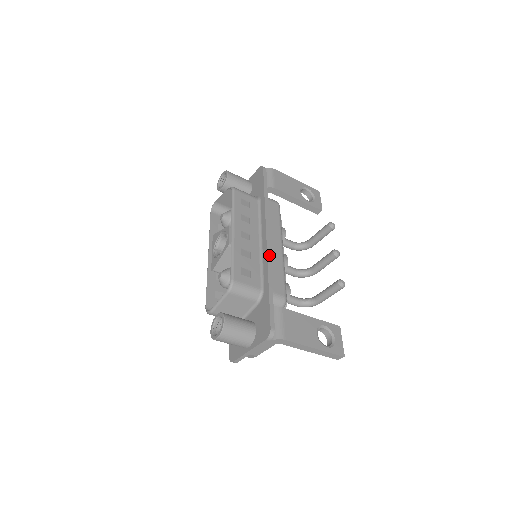
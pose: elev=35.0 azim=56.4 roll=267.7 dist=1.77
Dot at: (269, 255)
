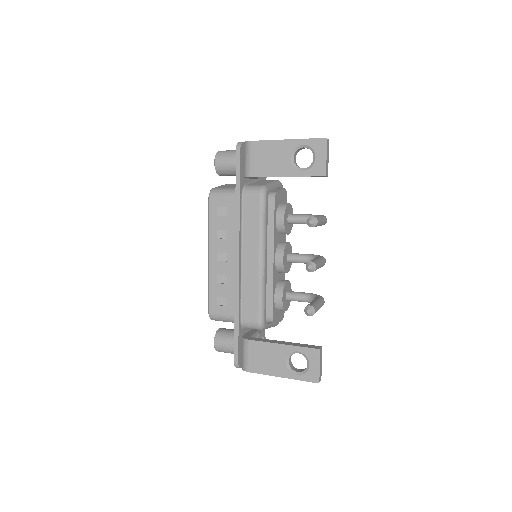
Dot at: (237, 282)
